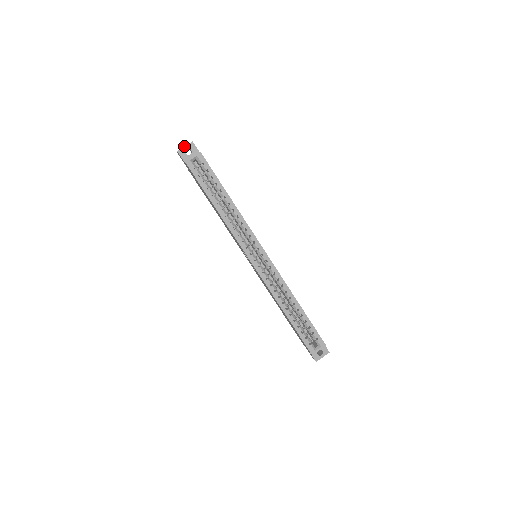
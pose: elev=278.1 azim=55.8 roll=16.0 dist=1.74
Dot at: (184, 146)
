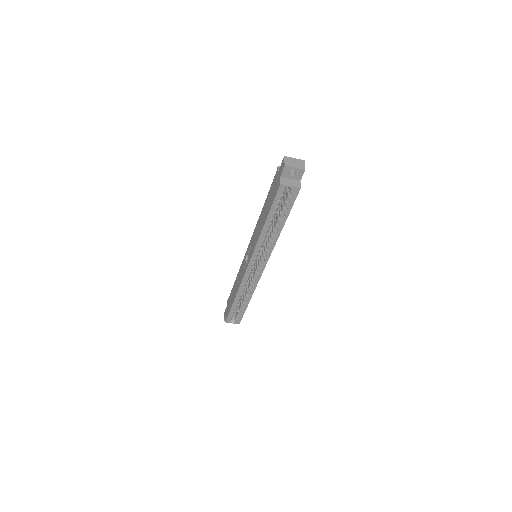
Dot at: (295, 167)
